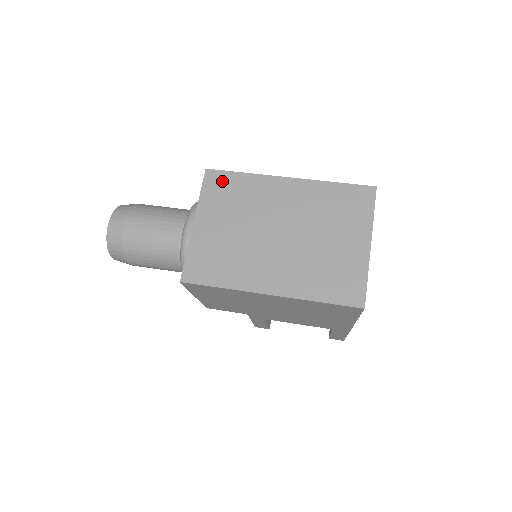
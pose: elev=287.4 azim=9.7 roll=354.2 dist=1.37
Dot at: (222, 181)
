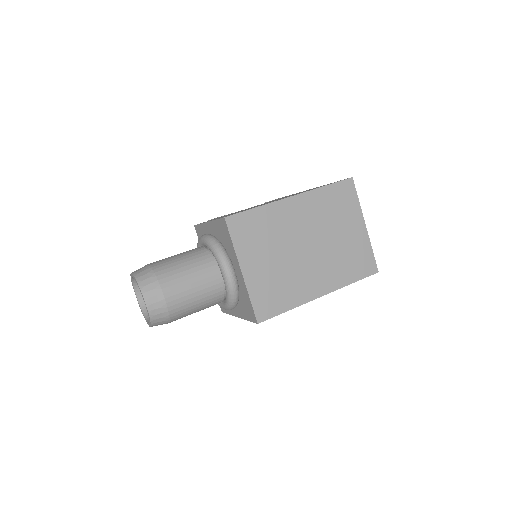
Dot at: (244, 223)
